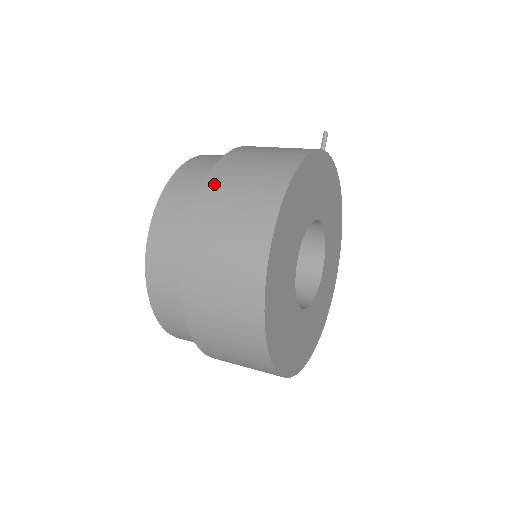
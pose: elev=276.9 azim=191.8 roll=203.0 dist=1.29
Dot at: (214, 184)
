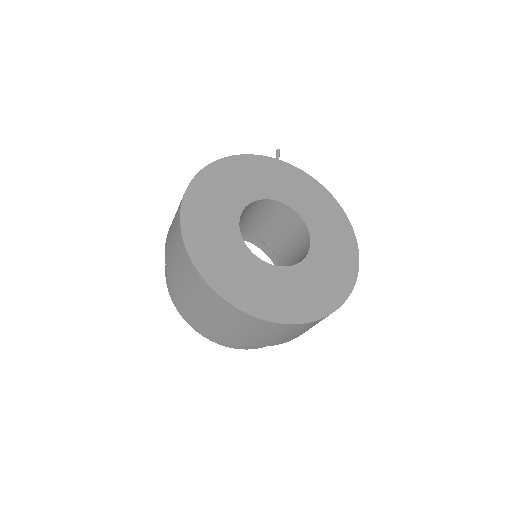
Dot at: occluded
